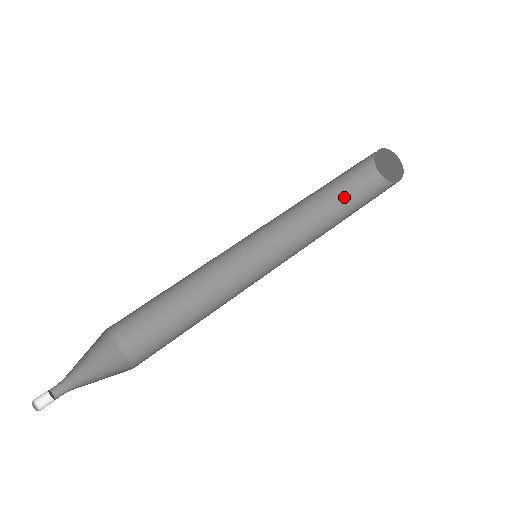
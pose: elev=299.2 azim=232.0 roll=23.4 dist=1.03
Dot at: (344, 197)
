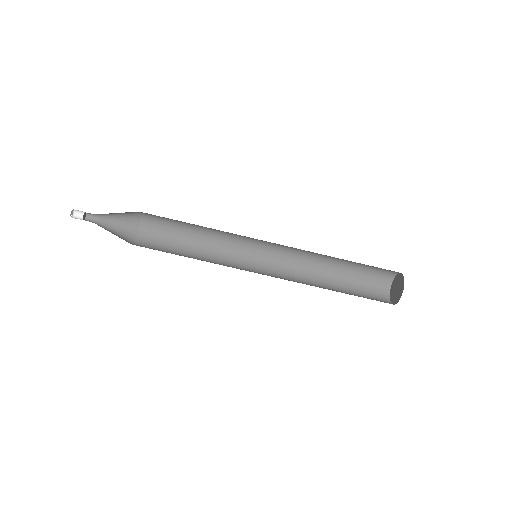
Dot at: (353, 271)
